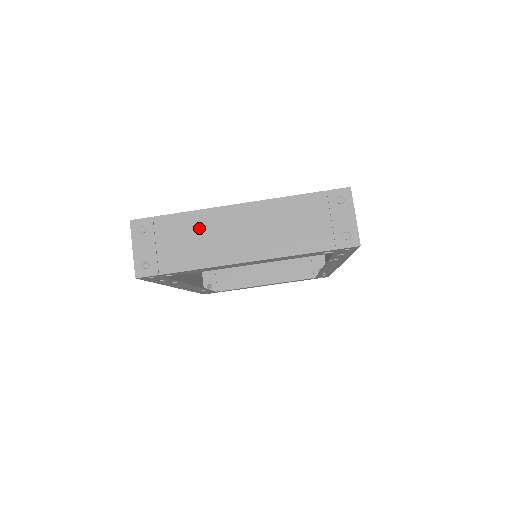
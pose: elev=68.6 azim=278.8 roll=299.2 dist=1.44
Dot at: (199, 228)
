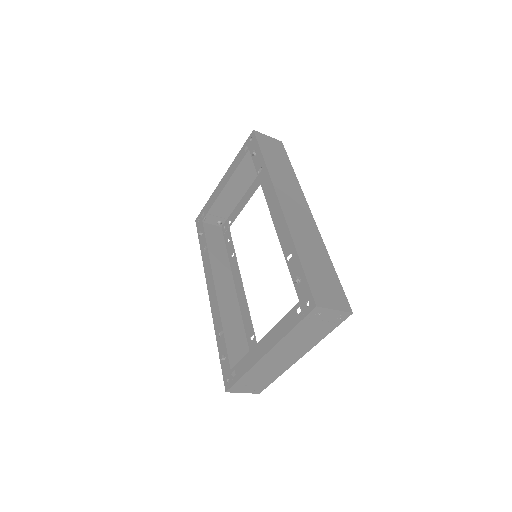
Dot at: (261, 371)
